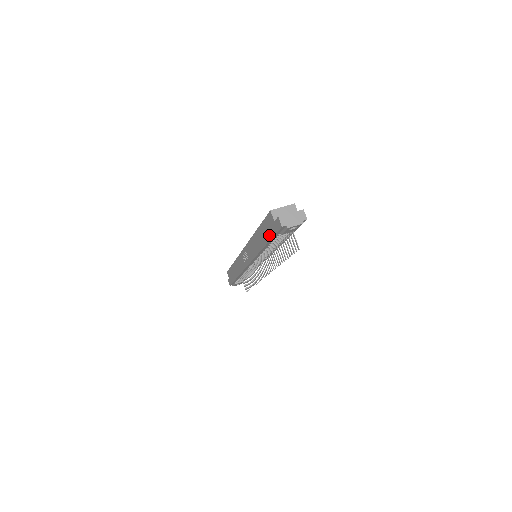
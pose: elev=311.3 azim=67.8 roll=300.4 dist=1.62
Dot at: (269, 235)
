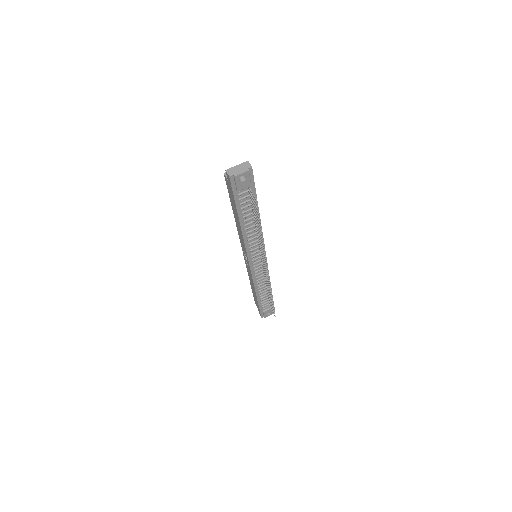
Dot at: (233, 201)
